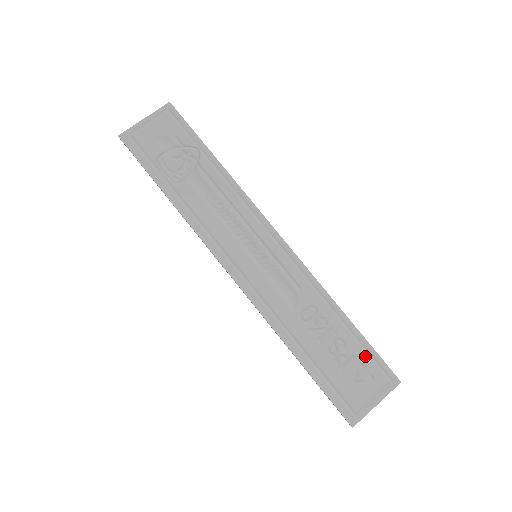
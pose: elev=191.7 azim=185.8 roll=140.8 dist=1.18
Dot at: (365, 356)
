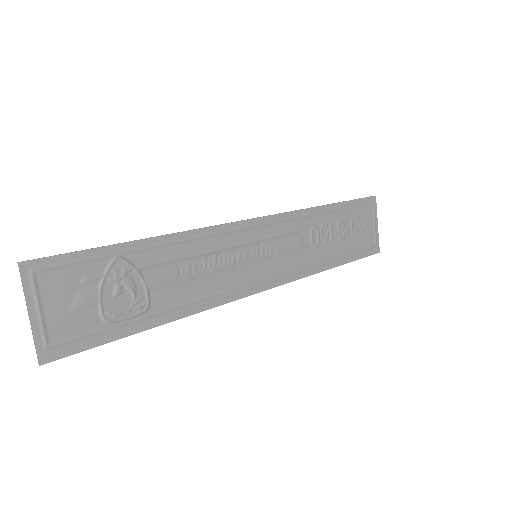
Dot at: (354, 211)
